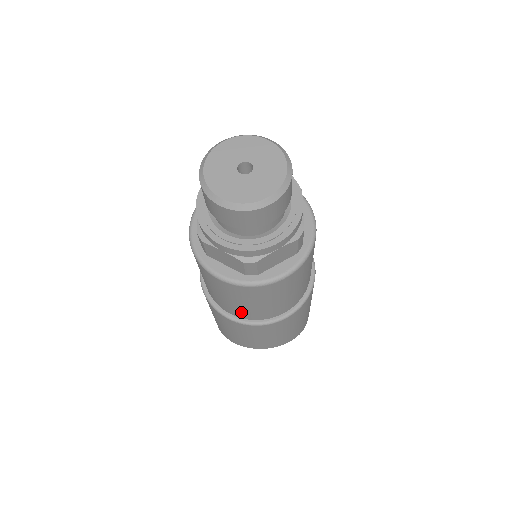
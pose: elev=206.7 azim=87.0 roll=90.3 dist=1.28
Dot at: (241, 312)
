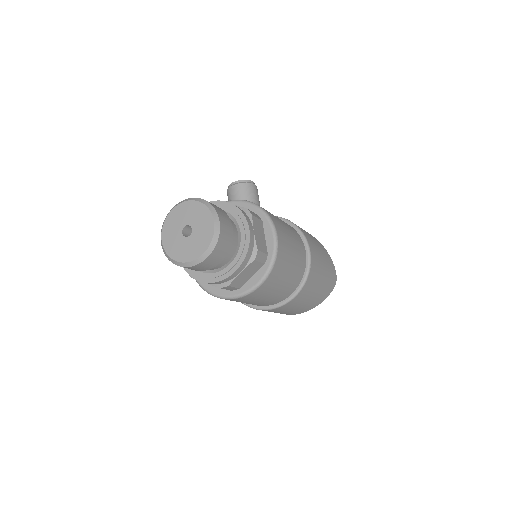
Dot at: (254, 304)
